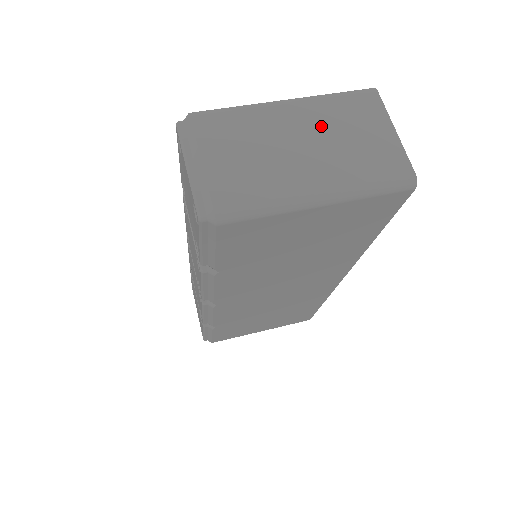
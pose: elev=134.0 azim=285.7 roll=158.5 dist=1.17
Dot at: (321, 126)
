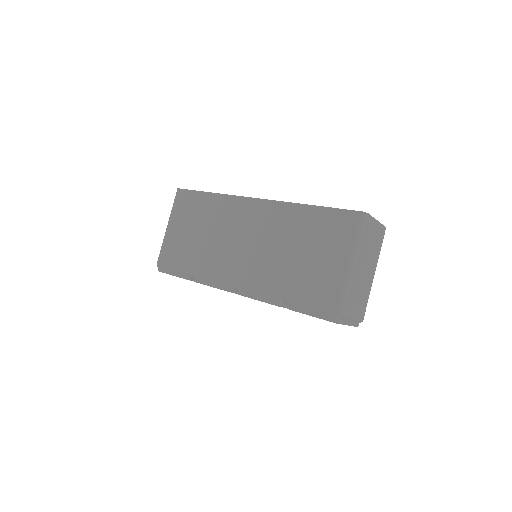
Dot at: (365, 256)
